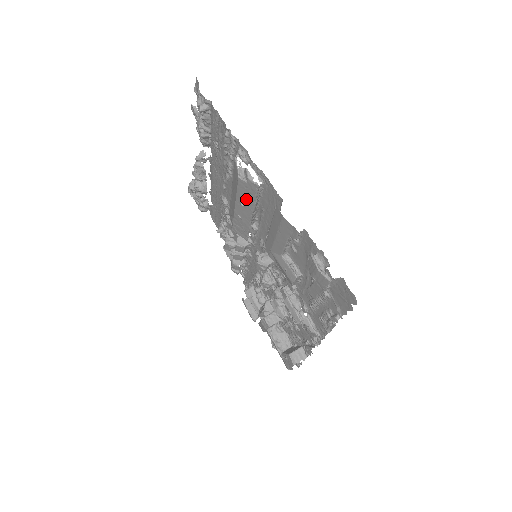
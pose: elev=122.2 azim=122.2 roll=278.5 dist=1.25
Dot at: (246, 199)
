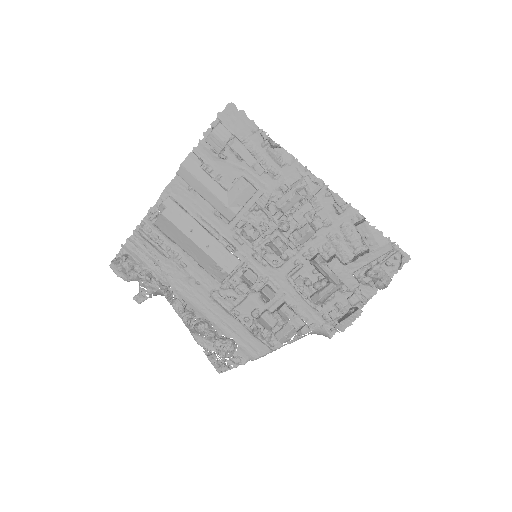
Dot at: (184, 221)
